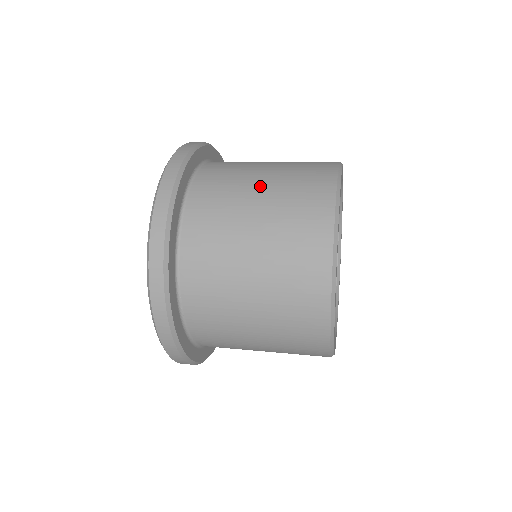
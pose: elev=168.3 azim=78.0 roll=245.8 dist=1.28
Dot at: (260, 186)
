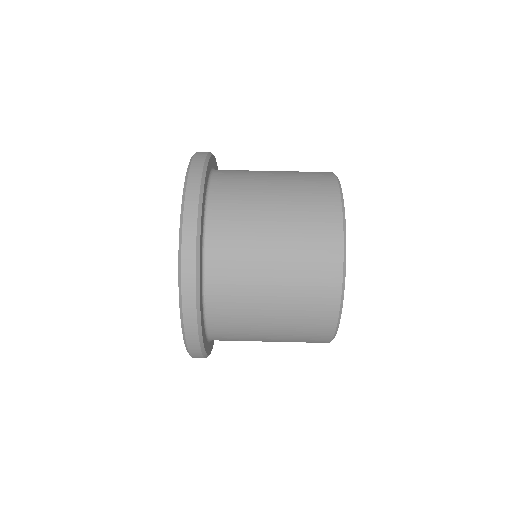
Dot at: (274, 205)
